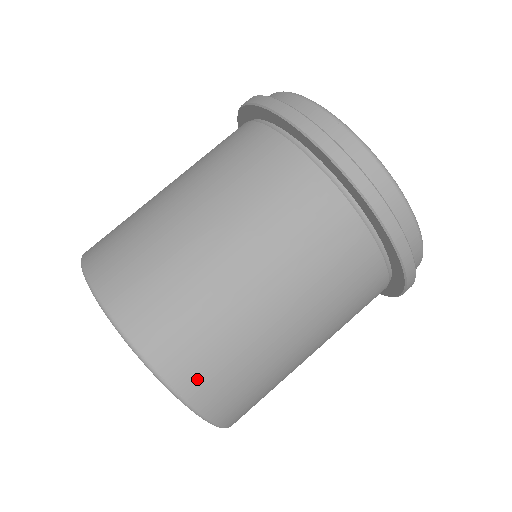
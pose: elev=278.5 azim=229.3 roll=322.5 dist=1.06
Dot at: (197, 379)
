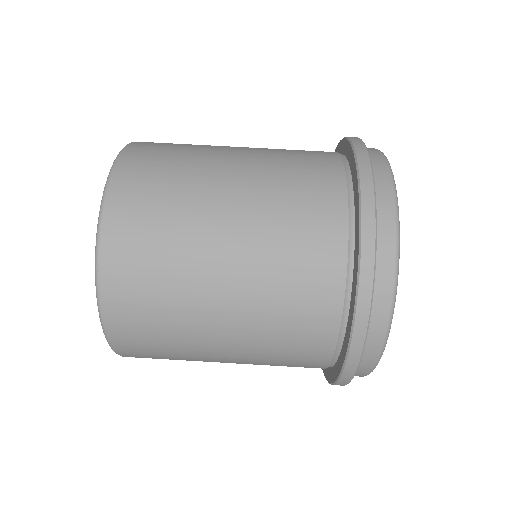
Dot at: (133, 351)
